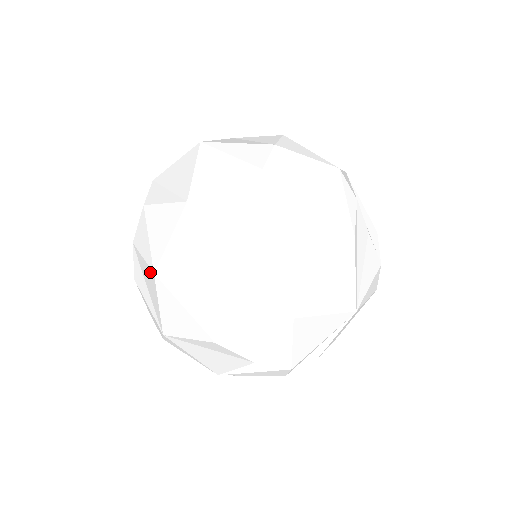
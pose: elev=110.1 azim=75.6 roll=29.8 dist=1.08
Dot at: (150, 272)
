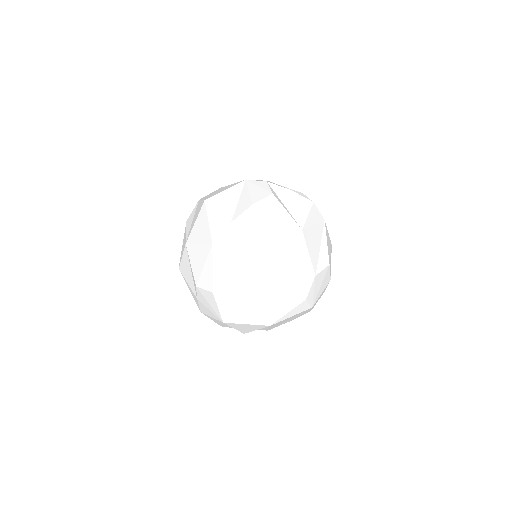
Dot at: occluded
